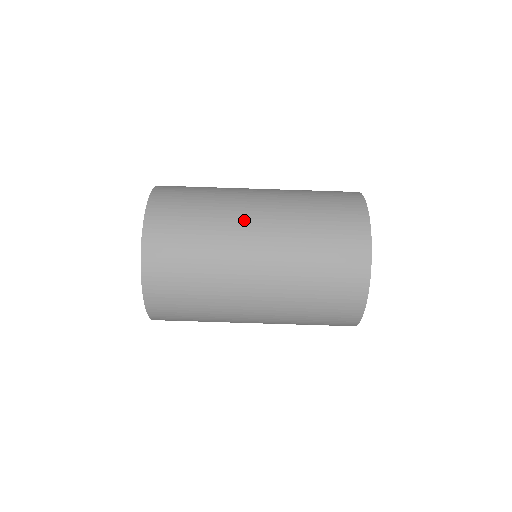
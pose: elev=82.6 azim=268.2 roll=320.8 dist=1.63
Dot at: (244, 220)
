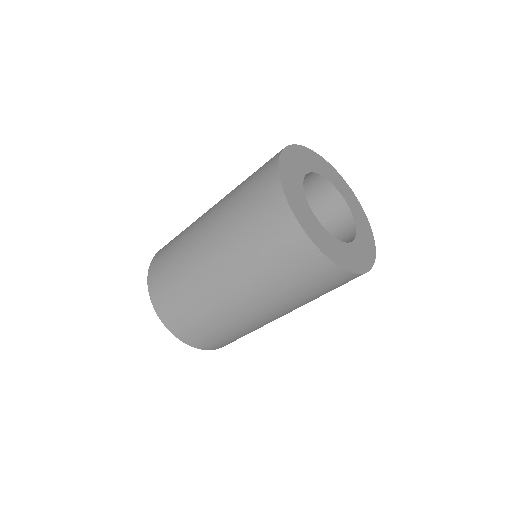
Dot at: (244, 315)
